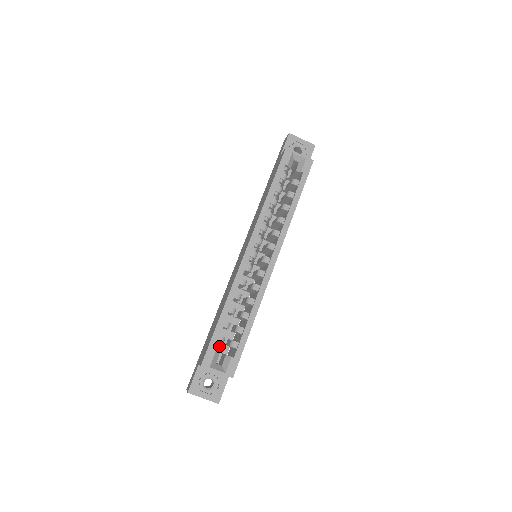
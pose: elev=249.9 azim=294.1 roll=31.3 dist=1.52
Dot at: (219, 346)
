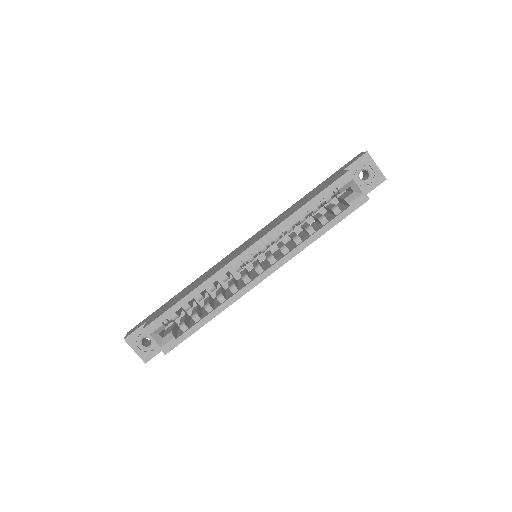
Dot at: occluded
